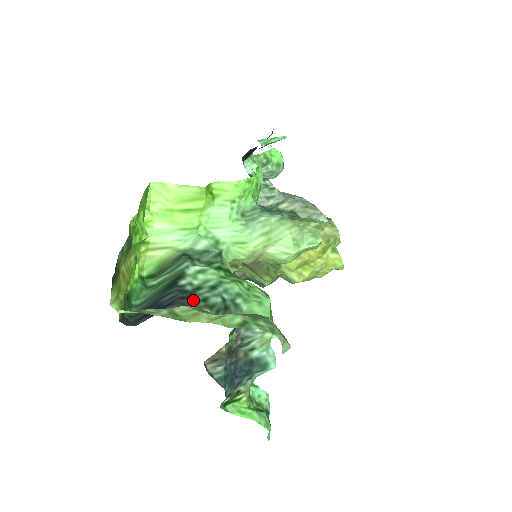
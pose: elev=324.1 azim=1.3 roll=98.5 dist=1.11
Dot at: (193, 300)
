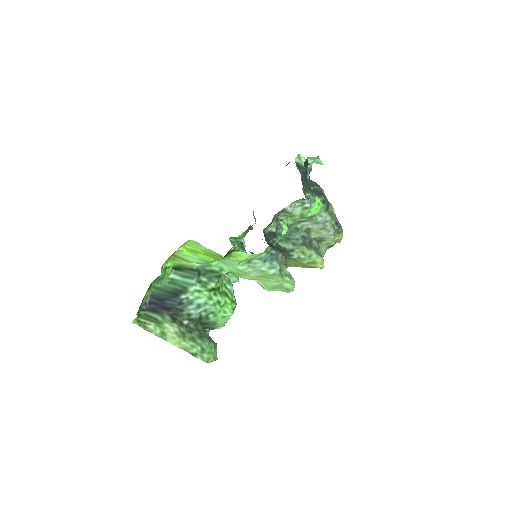
Dot at: (182, 313)
